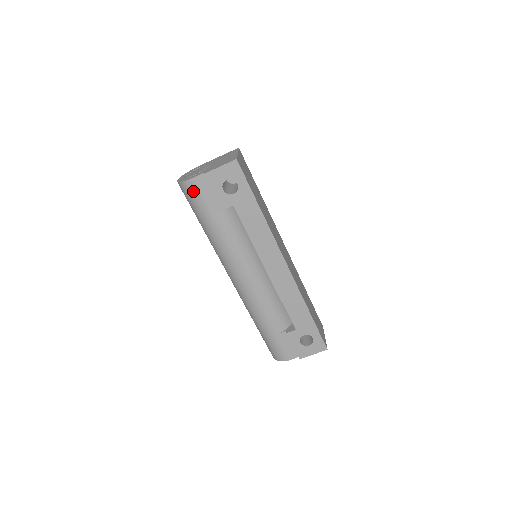
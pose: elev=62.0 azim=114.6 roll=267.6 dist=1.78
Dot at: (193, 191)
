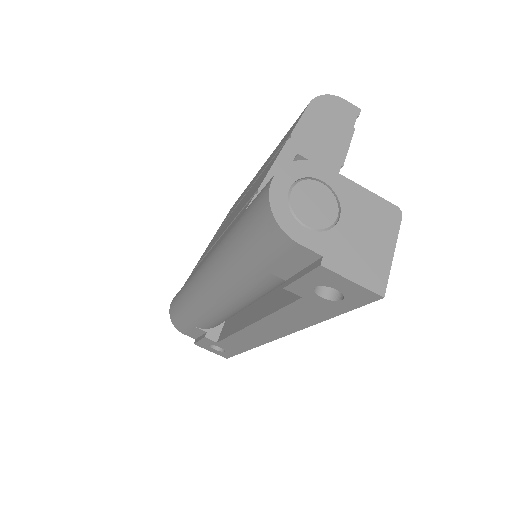
Dot at: (276, 244)
